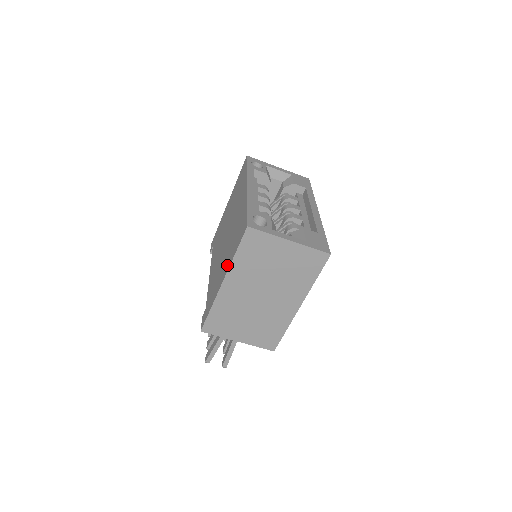
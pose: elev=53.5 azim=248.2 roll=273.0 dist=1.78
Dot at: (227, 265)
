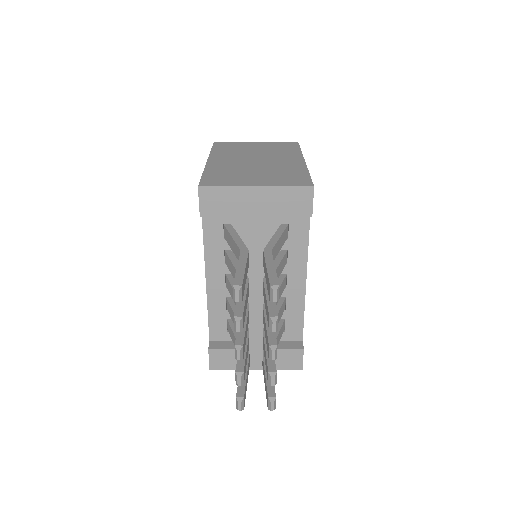
Dot at: occluded
